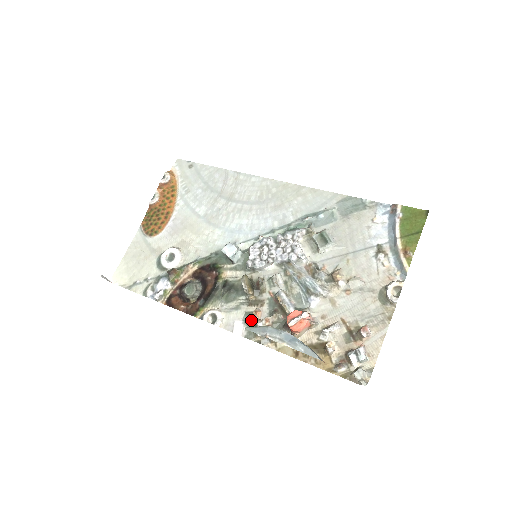
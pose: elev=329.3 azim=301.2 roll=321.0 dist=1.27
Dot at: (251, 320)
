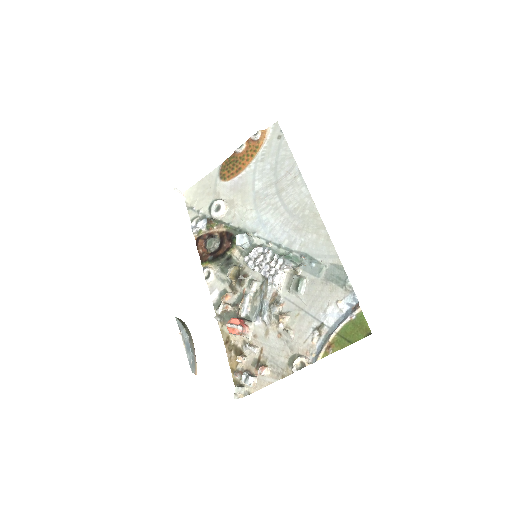
Dot at: (221, 298)
